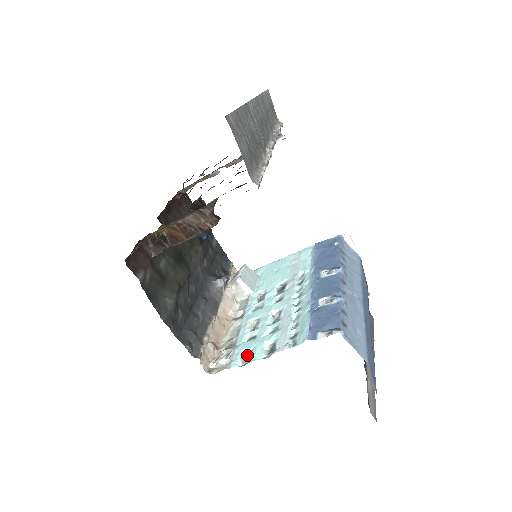
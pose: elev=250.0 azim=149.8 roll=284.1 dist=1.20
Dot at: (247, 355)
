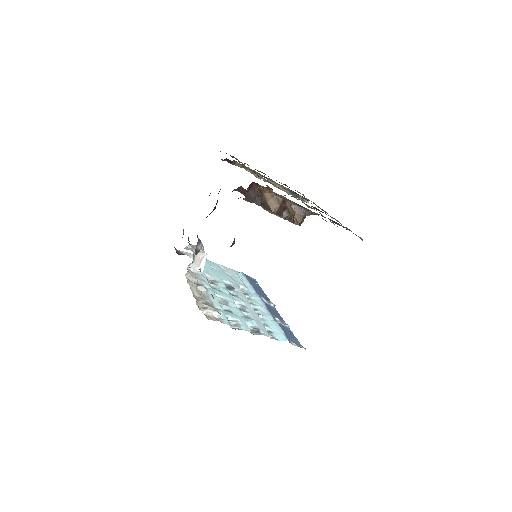
Dot at: (230, 322)
